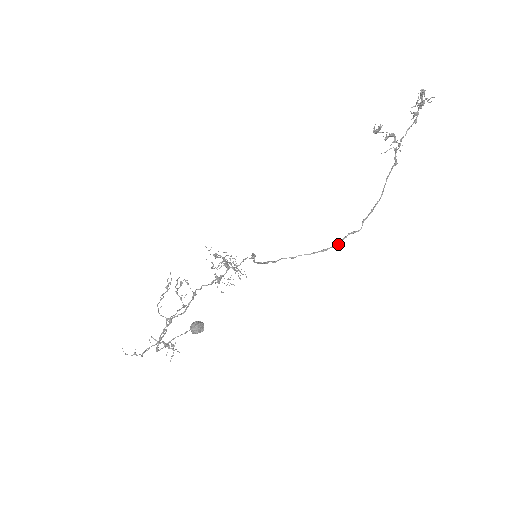
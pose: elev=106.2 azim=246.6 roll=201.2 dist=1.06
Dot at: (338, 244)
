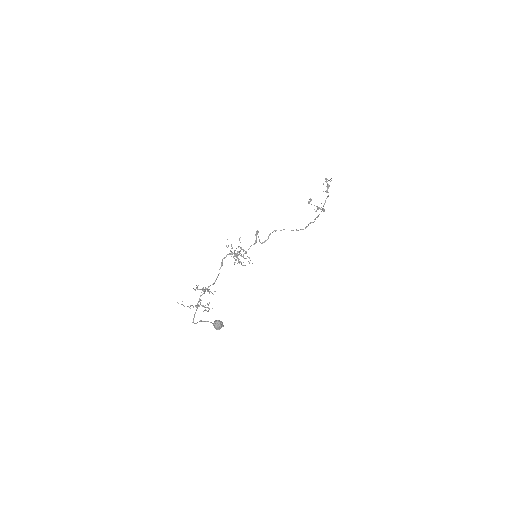
Dot at: occluded
